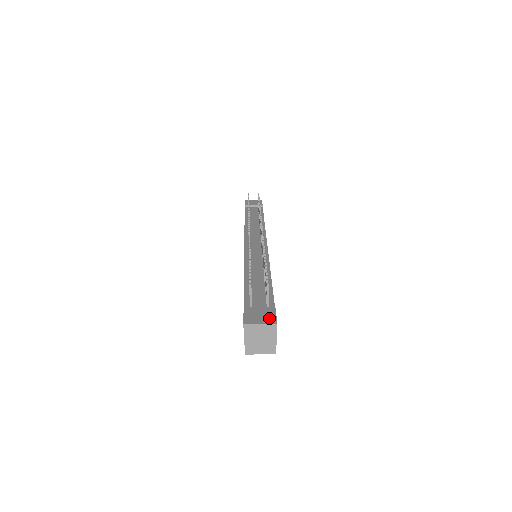
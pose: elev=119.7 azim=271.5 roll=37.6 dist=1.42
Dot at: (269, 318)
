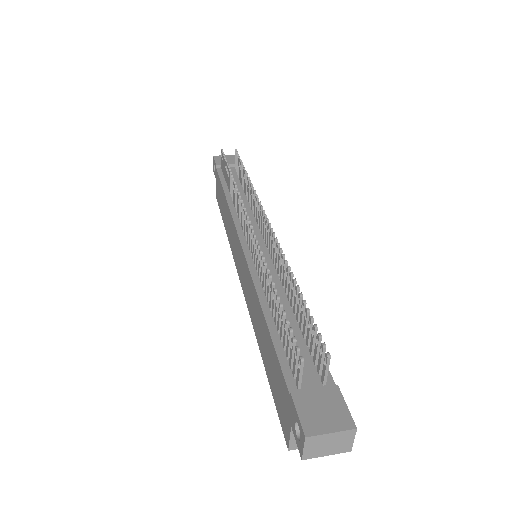
Dot at: (340, 416)
